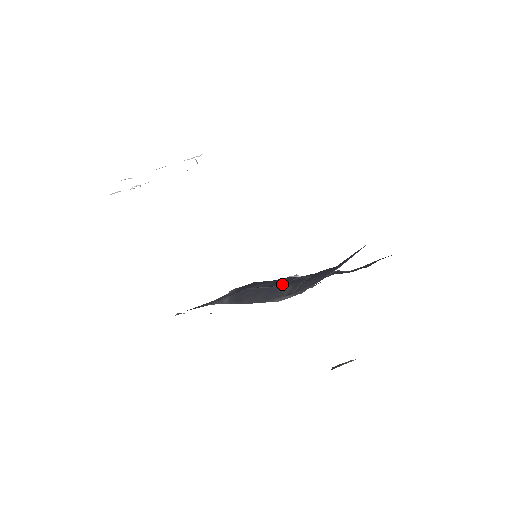
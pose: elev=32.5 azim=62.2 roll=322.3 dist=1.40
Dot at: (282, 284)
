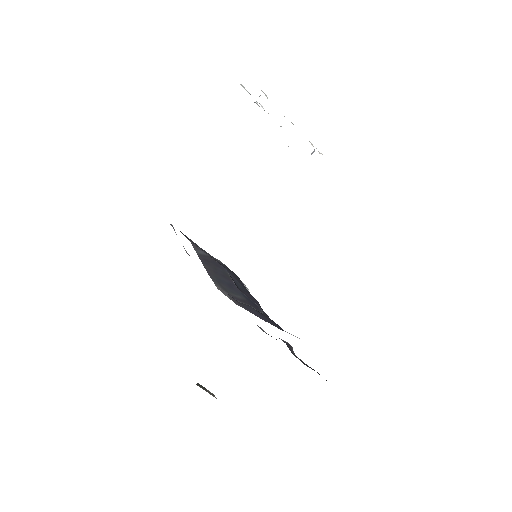
Dot at: (243, 293)
